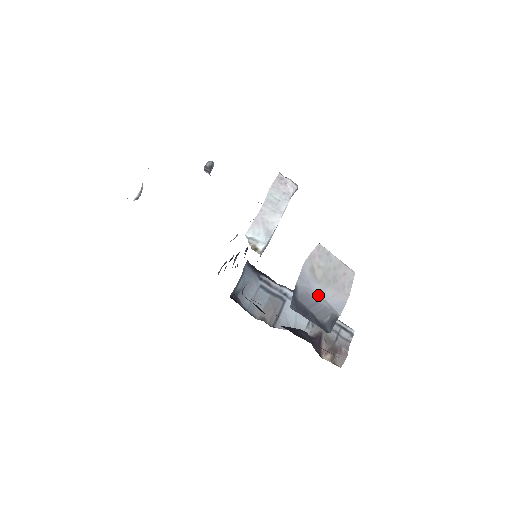
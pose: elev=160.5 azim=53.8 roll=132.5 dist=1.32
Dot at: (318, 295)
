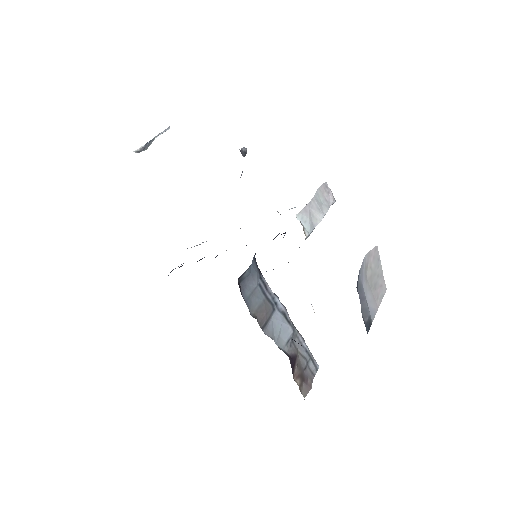
Dot at: (365, 293)
